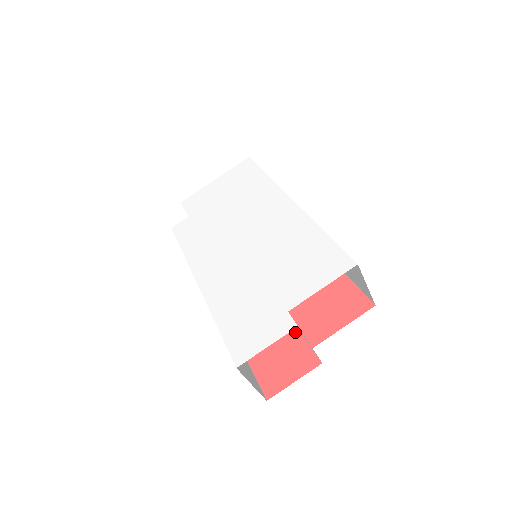
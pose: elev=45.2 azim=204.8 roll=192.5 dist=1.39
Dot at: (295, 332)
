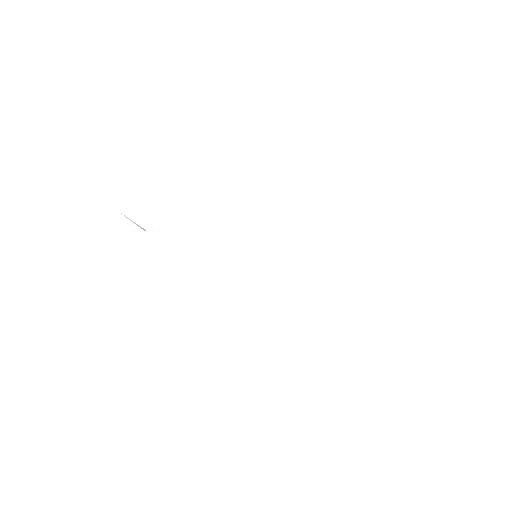
Dot at: occluded
